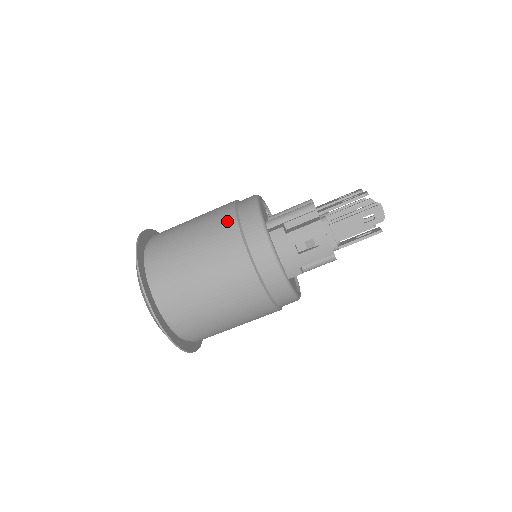
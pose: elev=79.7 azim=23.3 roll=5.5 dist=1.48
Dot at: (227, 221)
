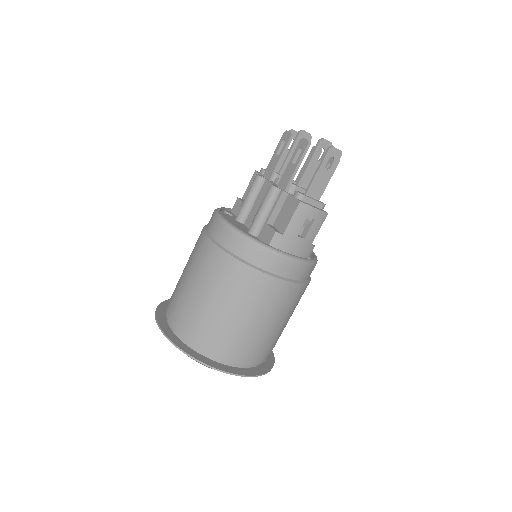
Dot at: (228, 266)
